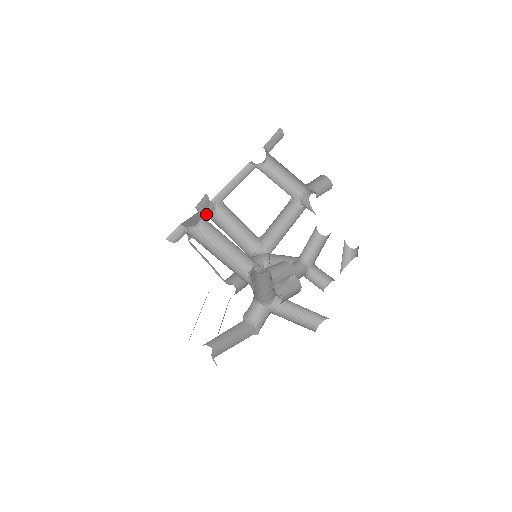
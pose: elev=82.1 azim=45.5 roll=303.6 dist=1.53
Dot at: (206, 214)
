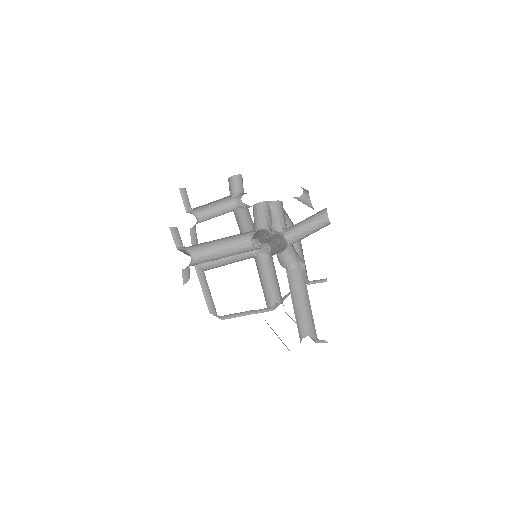
Dot at: occluded
